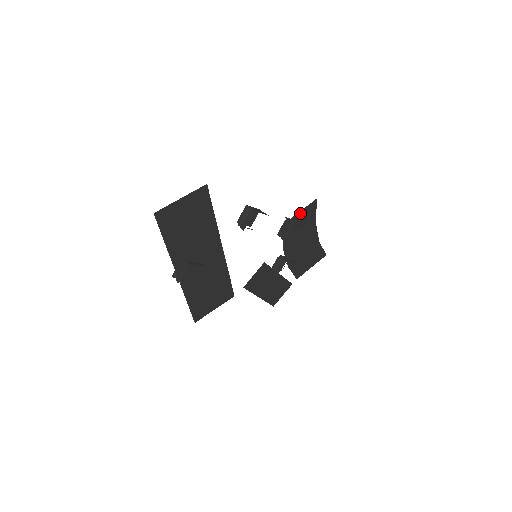
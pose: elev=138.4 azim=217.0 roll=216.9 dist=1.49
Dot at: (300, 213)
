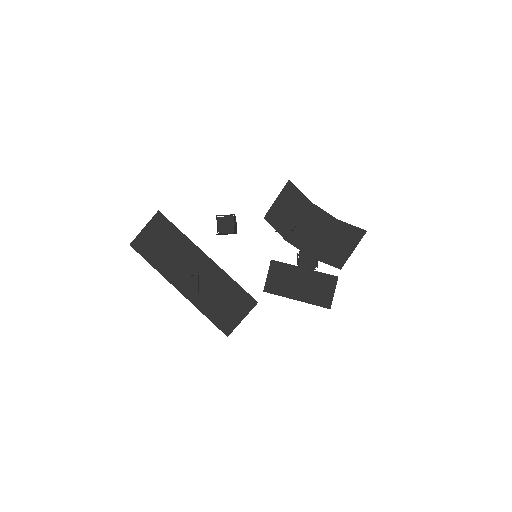
Dot at: (279, 200)
